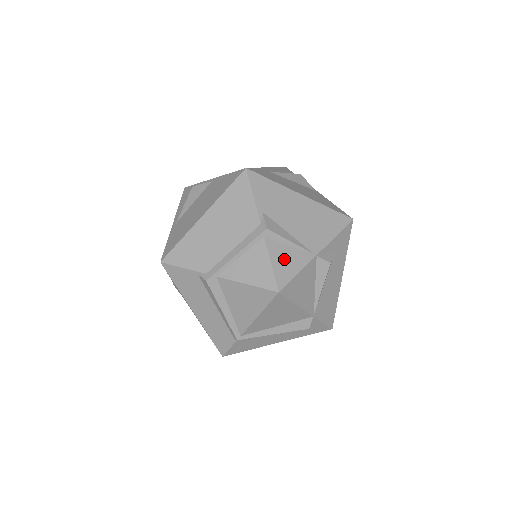
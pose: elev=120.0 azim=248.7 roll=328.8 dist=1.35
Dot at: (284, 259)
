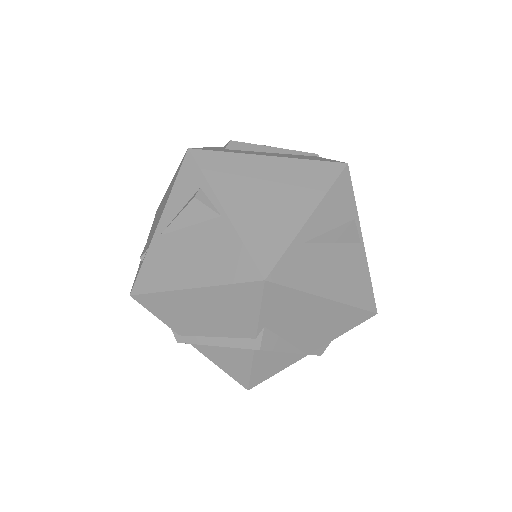
Dot at: (268, 364)
